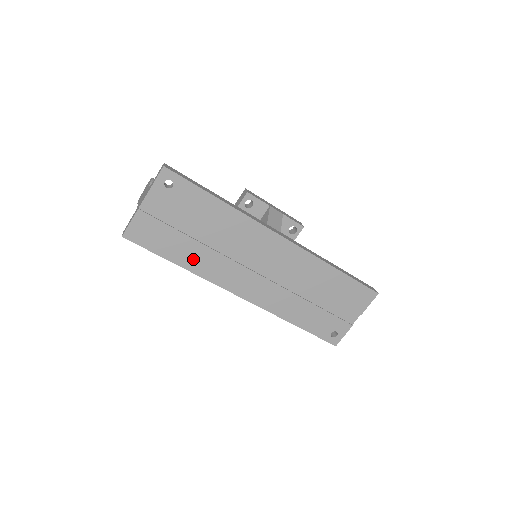
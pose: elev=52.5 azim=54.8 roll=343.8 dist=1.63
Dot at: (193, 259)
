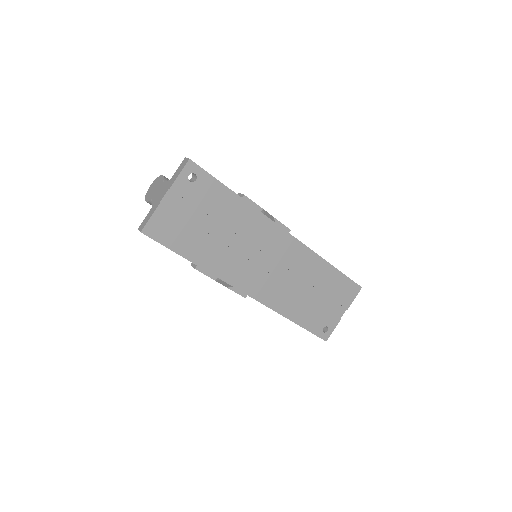
Dot at: (208, 256)
